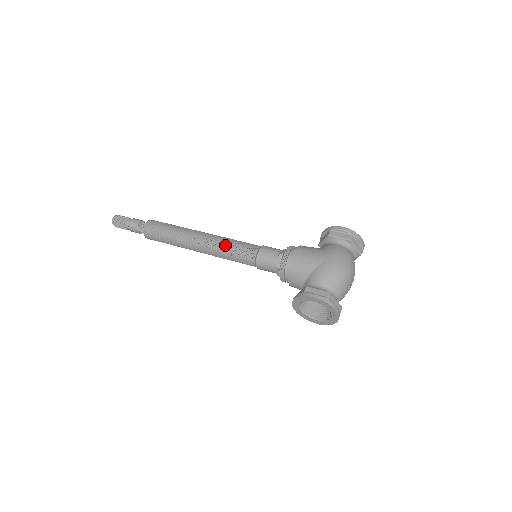
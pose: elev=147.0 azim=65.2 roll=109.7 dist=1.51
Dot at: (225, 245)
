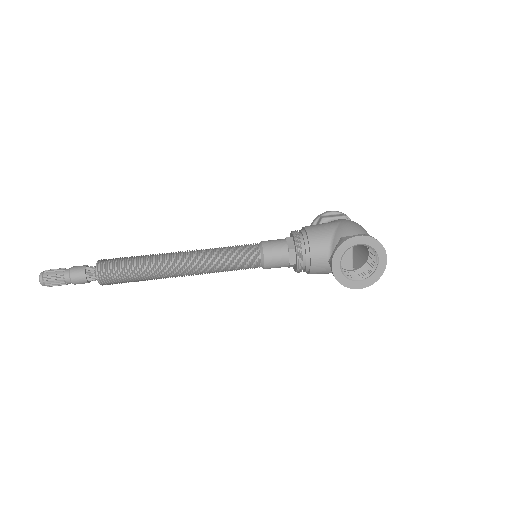
Dot at: (218, 250)
